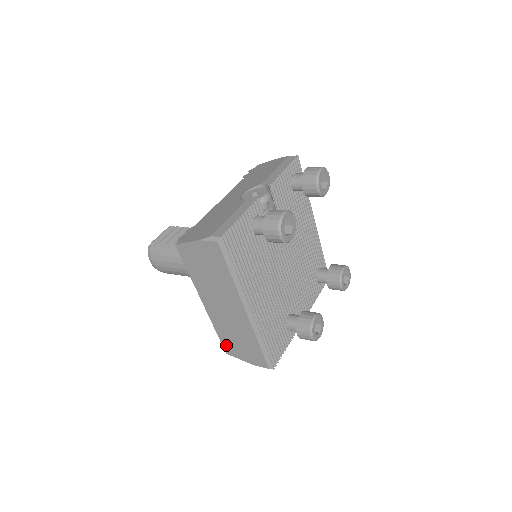
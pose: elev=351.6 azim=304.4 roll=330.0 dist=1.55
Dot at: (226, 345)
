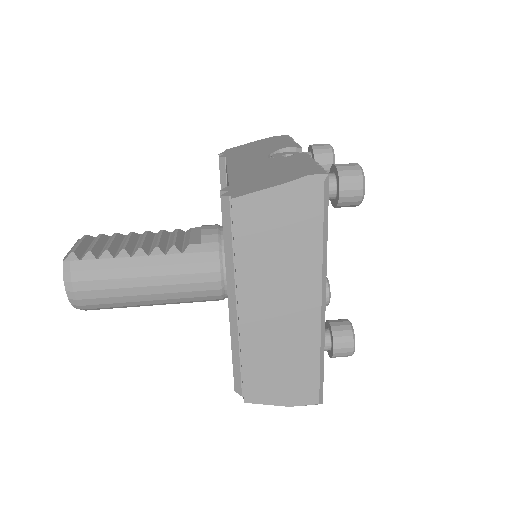
Dot at: (251, 384)
